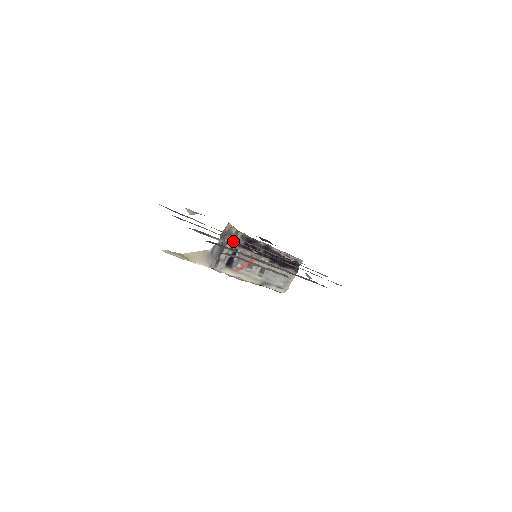
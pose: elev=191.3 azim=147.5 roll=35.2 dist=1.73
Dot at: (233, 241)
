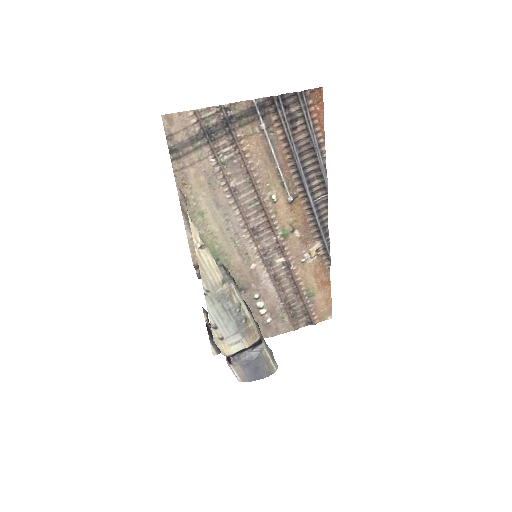
Dot at: occluded
